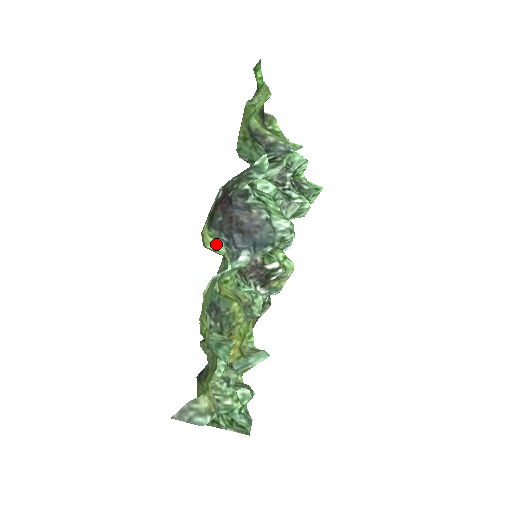
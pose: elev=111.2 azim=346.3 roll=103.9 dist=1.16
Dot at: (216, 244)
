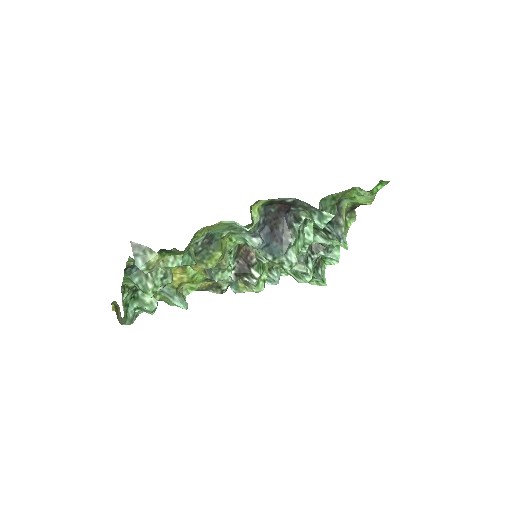
Dot at: (255, 216)
